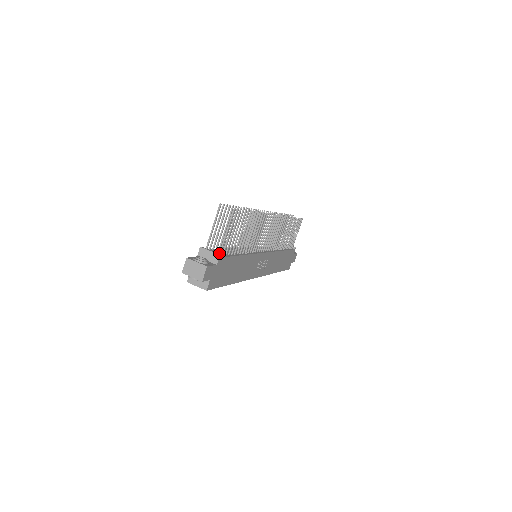
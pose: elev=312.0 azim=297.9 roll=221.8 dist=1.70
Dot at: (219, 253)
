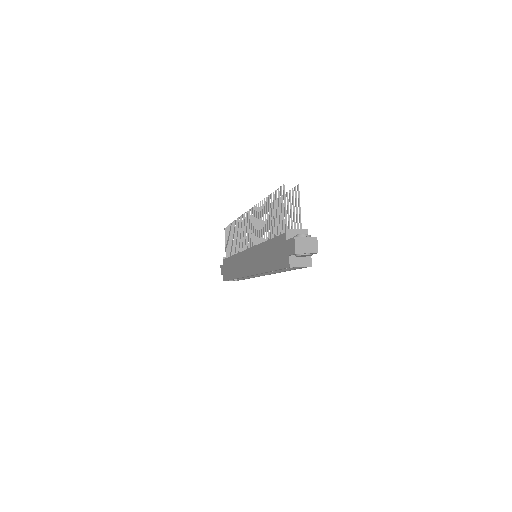
Dot at: occluded
